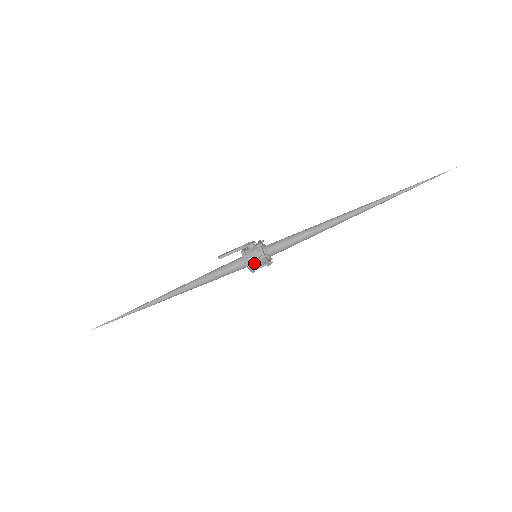
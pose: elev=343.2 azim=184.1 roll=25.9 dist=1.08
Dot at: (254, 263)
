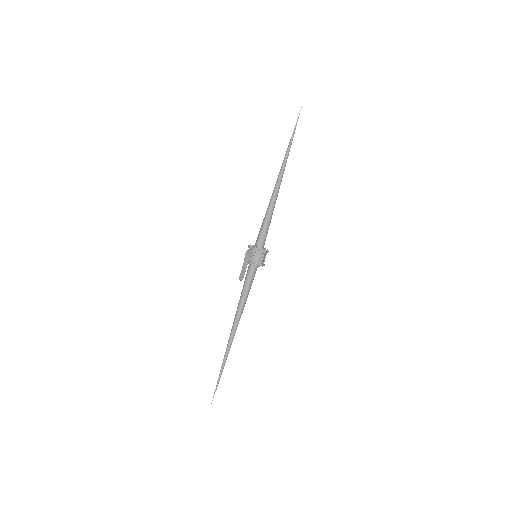
Dot at: (263, 260)
